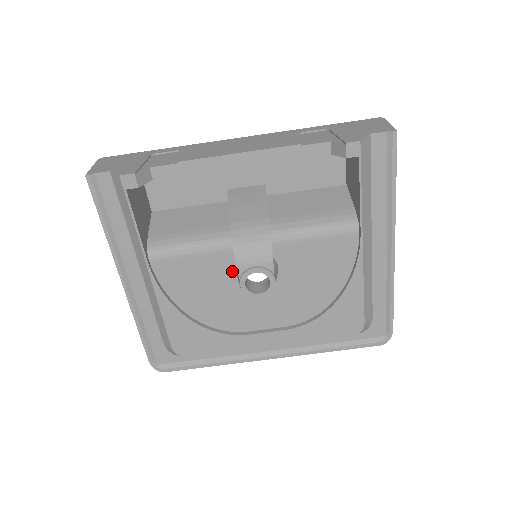
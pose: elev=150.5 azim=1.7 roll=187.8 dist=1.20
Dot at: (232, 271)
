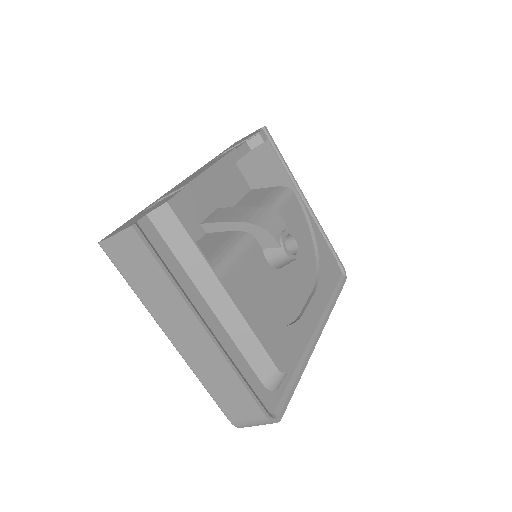
Dot at: (264, 260)
